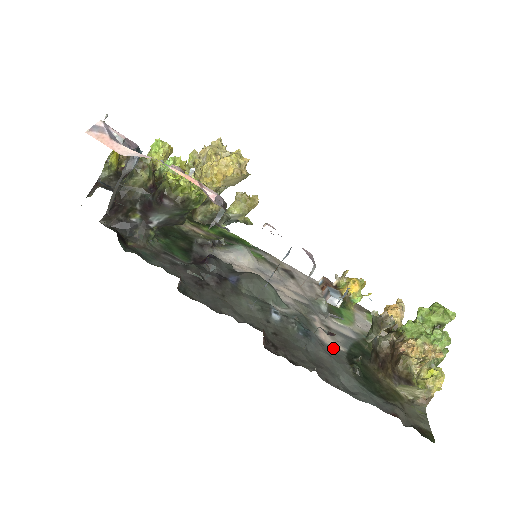
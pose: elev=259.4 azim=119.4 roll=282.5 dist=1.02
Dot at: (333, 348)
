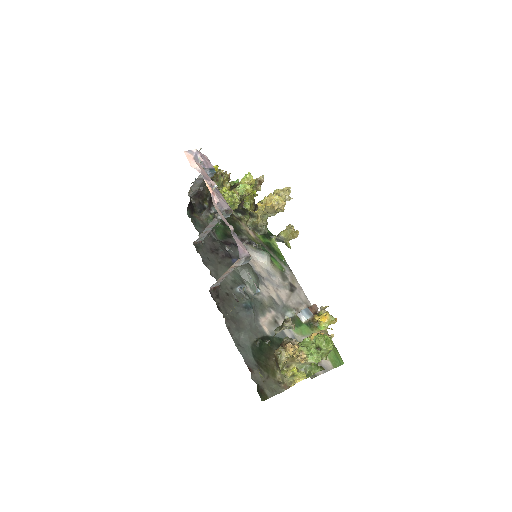
Dot at: (261, 327)
